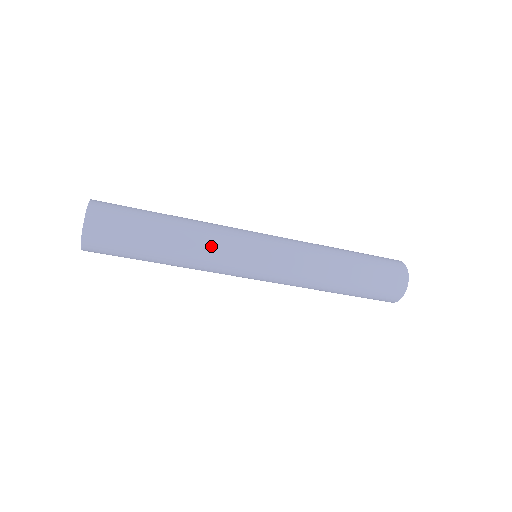
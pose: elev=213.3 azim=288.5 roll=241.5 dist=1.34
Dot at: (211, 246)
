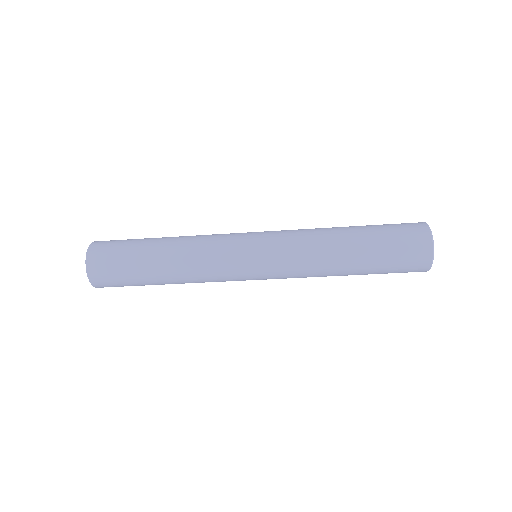
Dot at: (200, 250)
